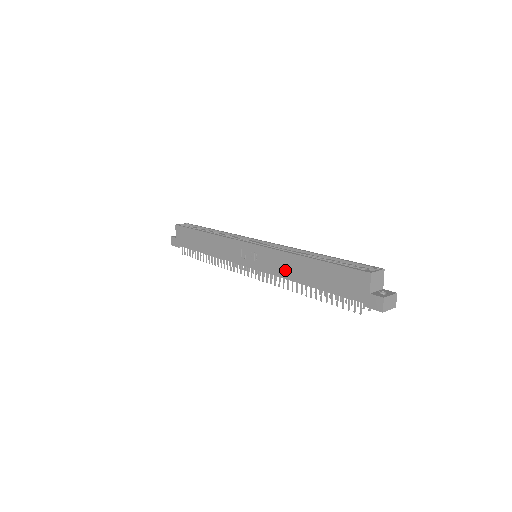
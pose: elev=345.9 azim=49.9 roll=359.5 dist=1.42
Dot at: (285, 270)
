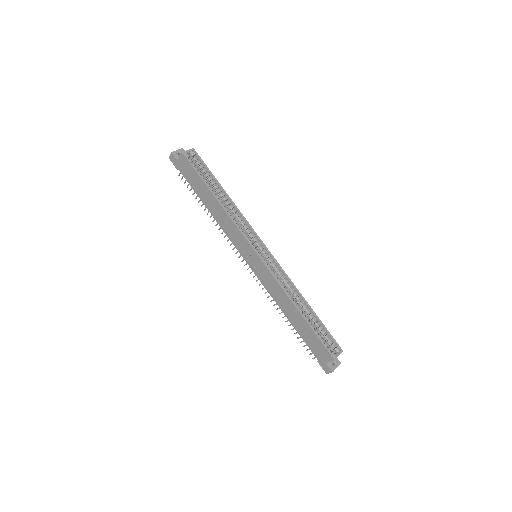
Dot at: (277, 297)
